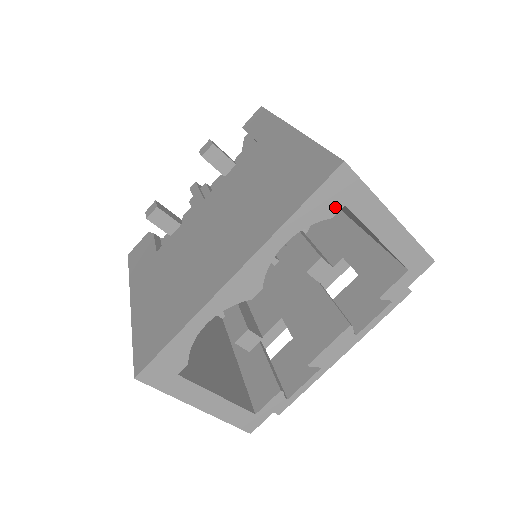
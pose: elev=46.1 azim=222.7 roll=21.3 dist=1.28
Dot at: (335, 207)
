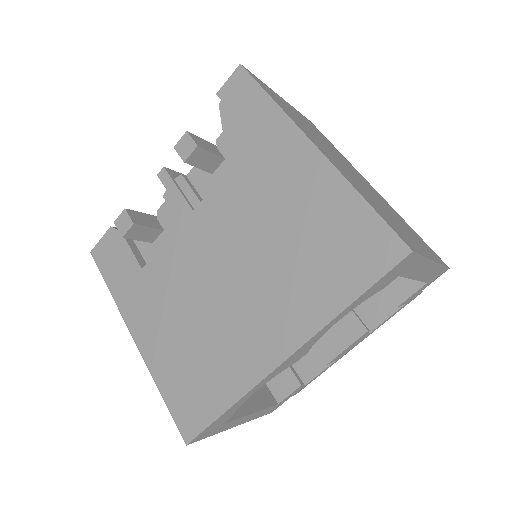
Dot at: (389, 281)
